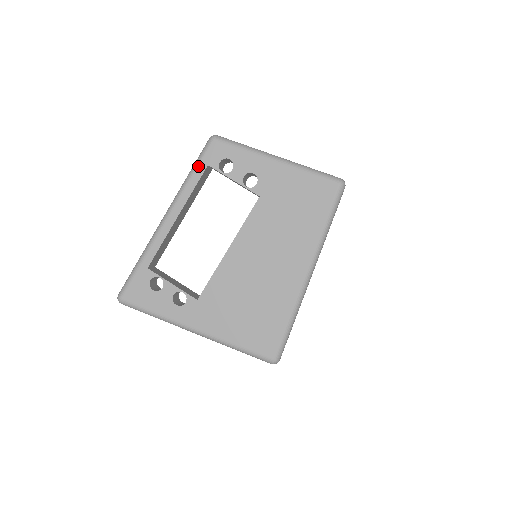
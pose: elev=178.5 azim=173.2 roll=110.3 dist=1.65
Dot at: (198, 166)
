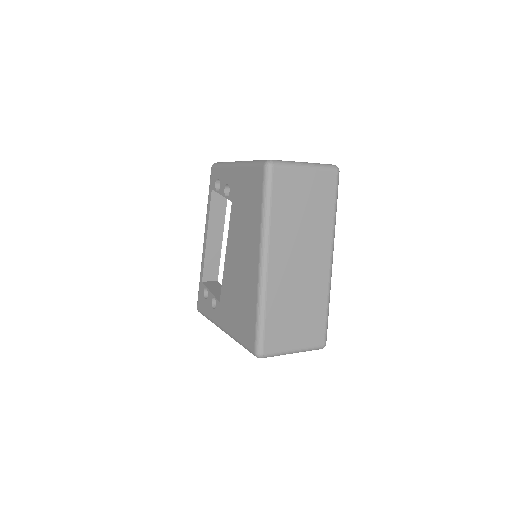
Dot at: (209, 192)
